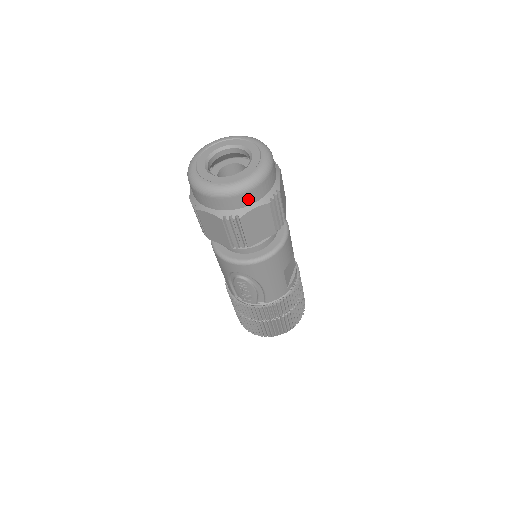
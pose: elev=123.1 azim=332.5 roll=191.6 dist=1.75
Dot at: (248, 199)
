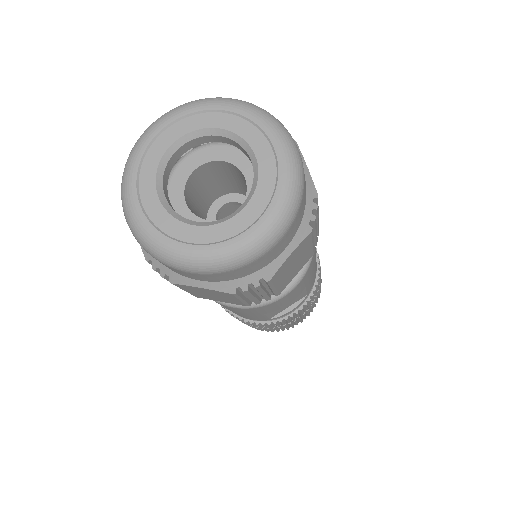
Dot at: (189, 275)
